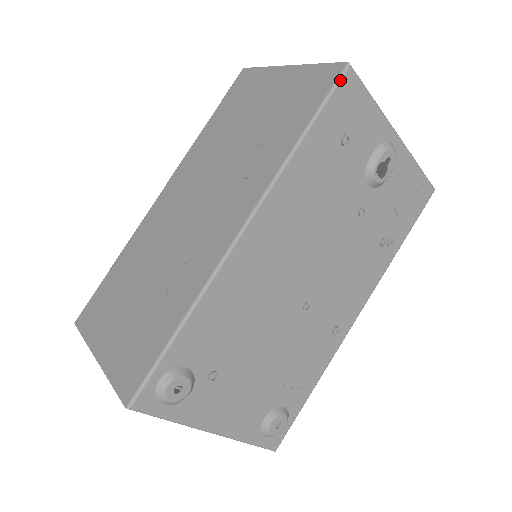
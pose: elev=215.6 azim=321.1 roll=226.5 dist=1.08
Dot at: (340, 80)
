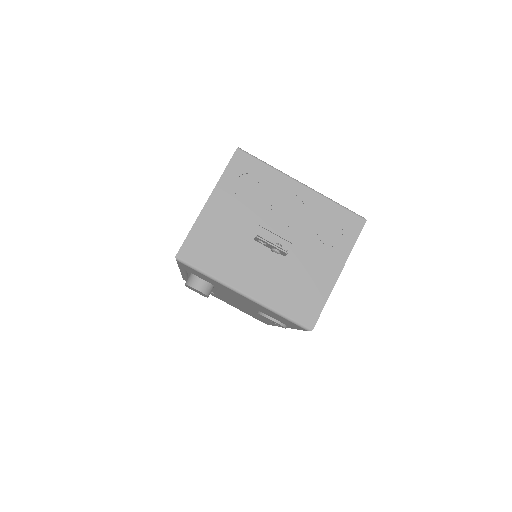
Dot at: occluded
